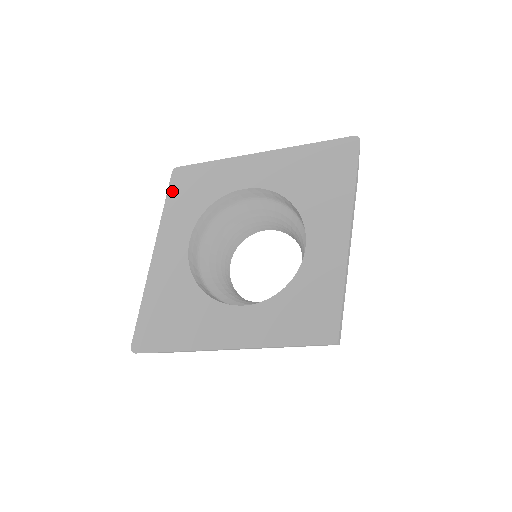
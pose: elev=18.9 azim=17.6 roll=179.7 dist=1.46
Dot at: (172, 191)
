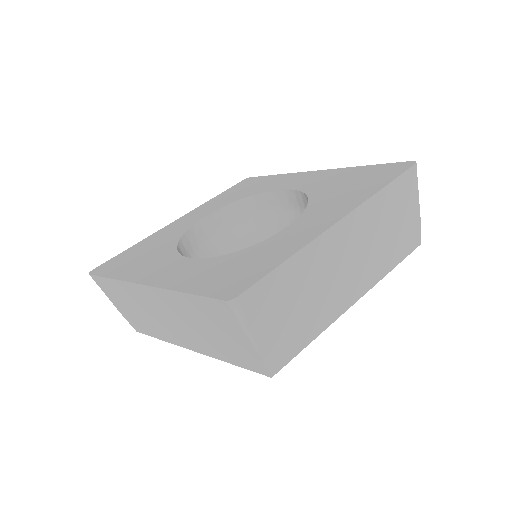
Dot at: (231, 189)
